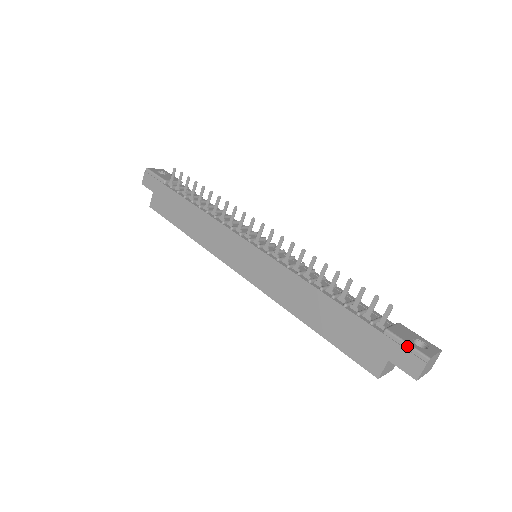
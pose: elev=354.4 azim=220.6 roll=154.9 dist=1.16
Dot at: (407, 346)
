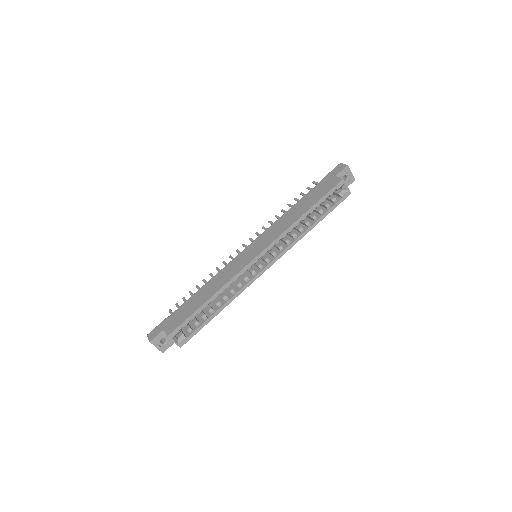
Dot at: (331, 171)
